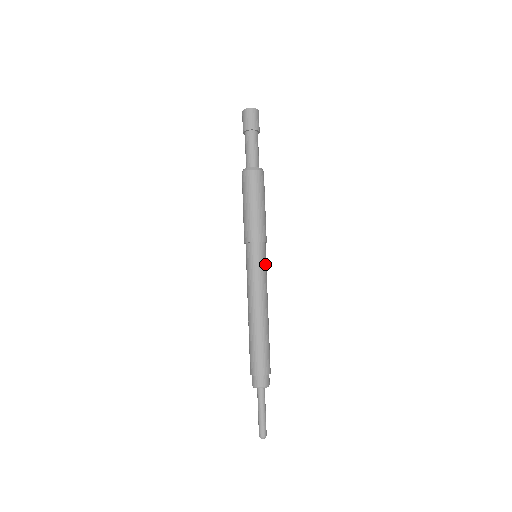
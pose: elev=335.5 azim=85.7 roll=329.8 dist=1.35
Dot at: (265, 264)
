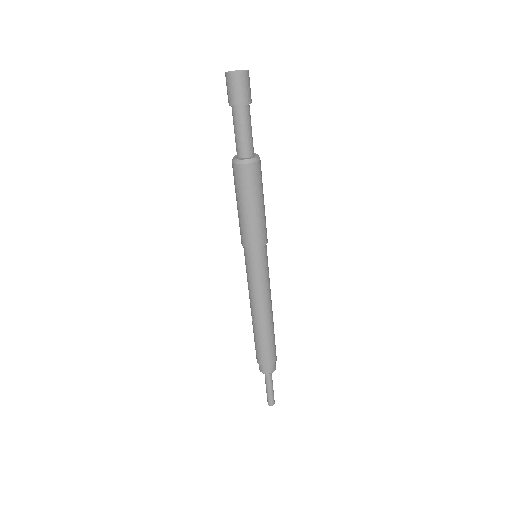
Dot at: occluded
